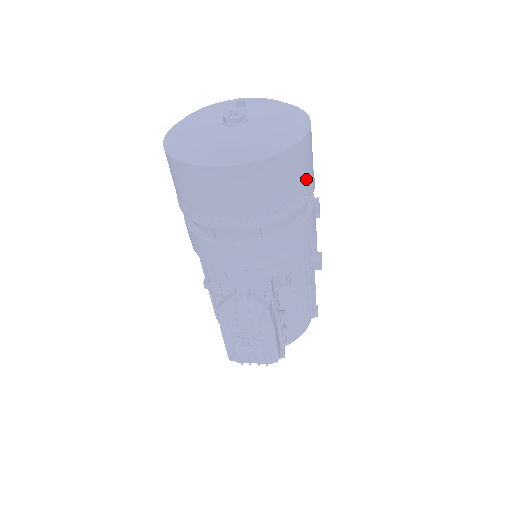
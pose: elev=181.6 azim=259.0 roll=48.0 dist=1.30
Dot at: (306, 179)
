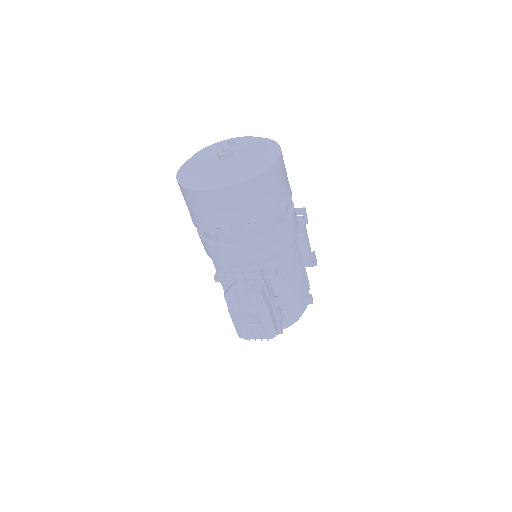
Dot at: (280, 194)
